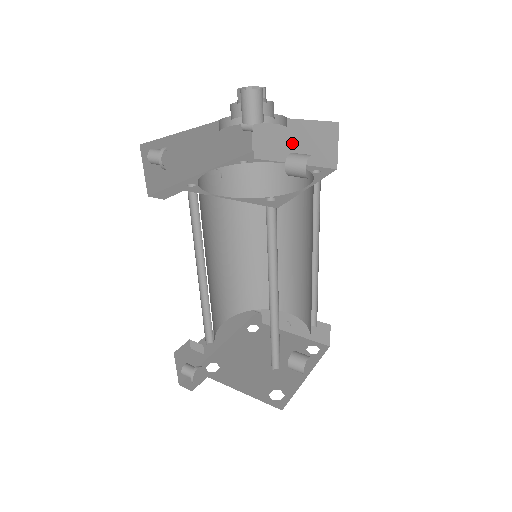
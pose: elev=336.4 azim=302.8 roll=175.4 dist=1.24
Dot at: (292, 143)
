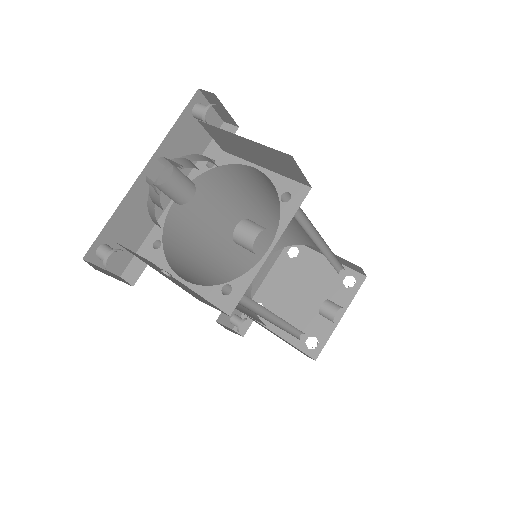
Dot at: (252, 153)
